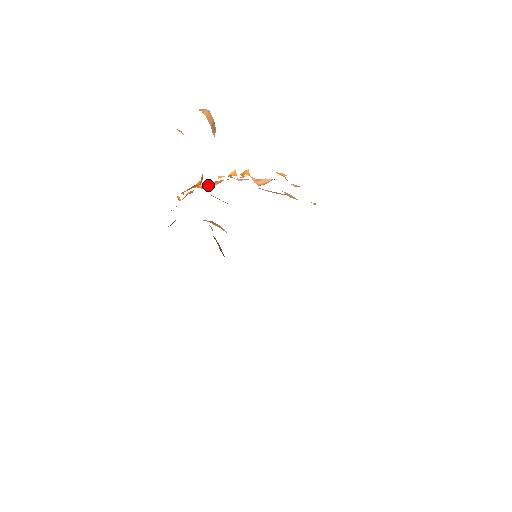
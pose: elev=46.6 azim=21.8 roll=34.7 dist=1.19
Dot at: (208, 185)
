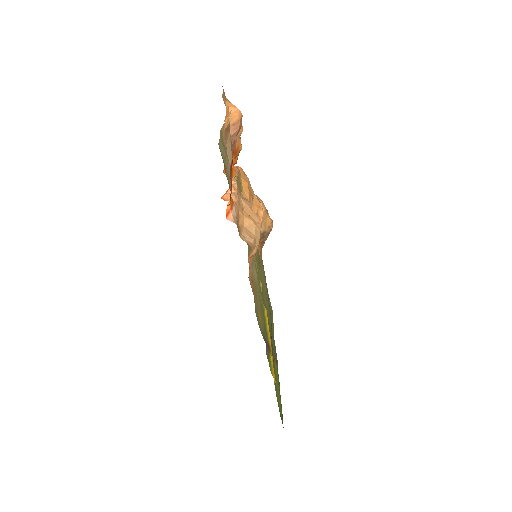
Dot at: occluded
